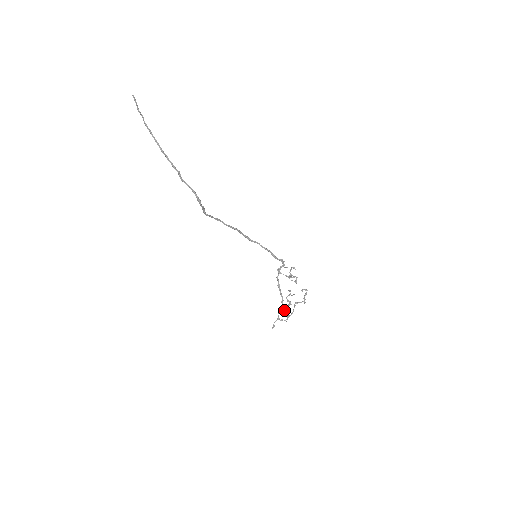
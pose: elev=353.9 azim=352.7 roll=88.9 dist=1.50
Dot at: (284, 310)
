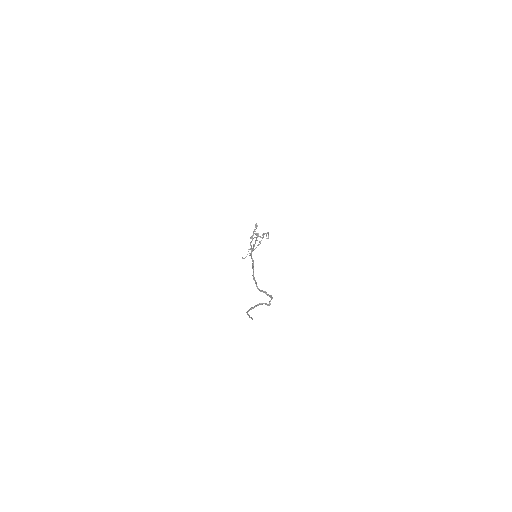
Dot at: (253, 250)
